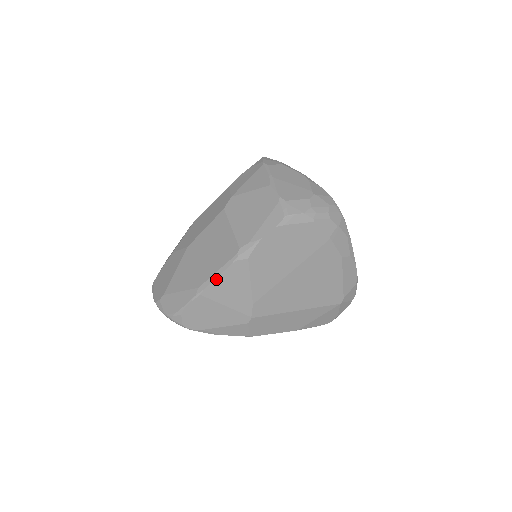
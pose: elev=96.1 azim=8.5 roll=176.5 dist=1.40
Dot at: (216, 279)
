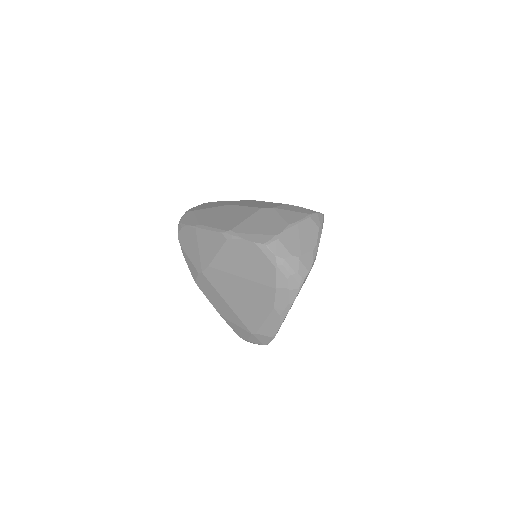
Dot at: (207, 230)
